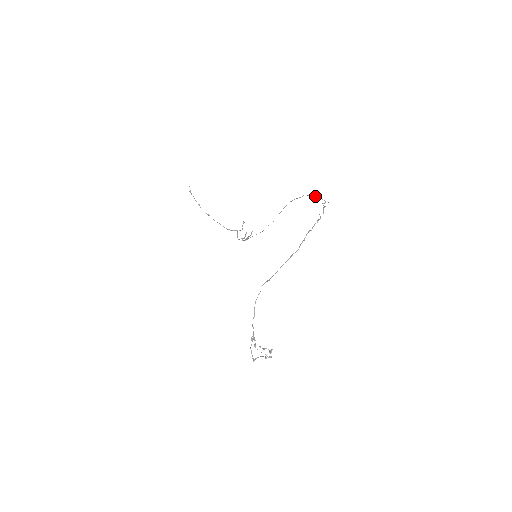
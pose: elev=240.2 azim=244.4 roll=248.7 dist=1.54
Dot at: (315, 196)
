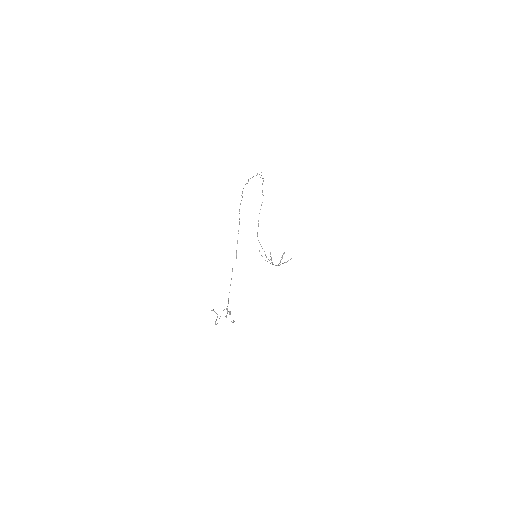
Dot at: (261, 175)
